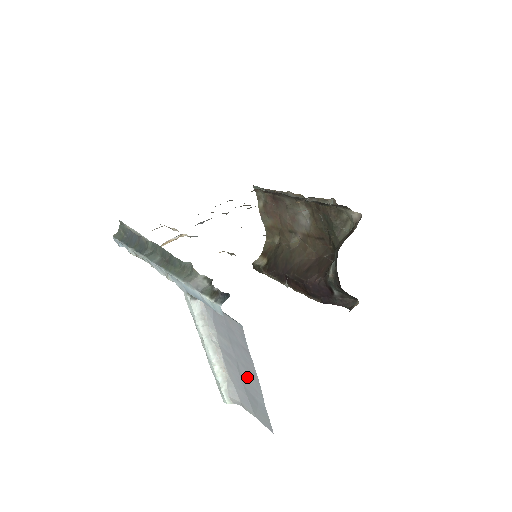
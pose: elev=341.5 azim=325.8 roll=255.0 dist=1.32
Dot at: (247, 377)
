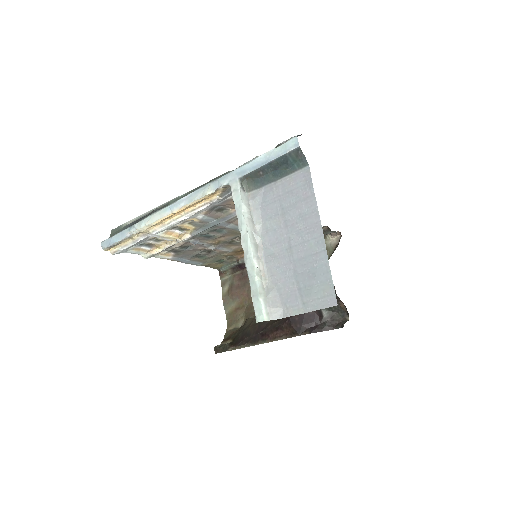
Dot at: (302, 246)
